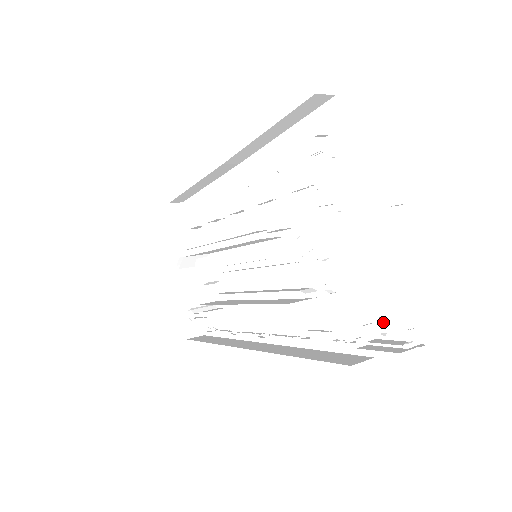
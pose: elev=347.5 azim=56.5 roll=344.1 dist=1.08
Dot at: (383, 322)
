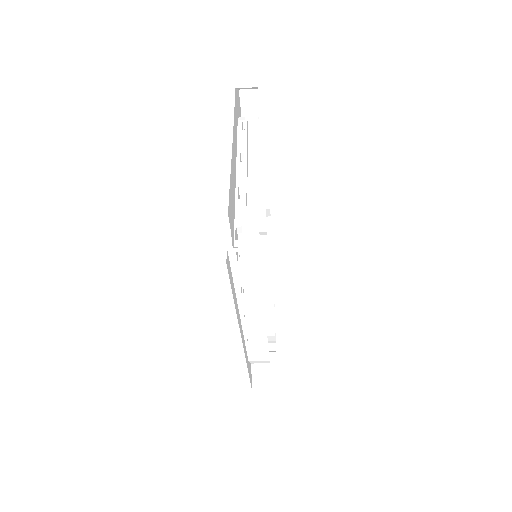
Dot at: (259, 220)
